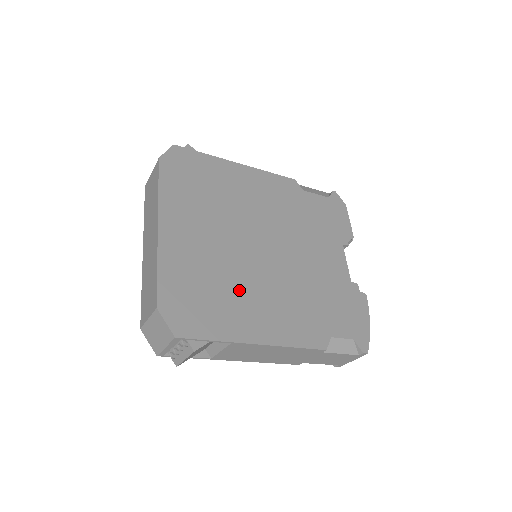
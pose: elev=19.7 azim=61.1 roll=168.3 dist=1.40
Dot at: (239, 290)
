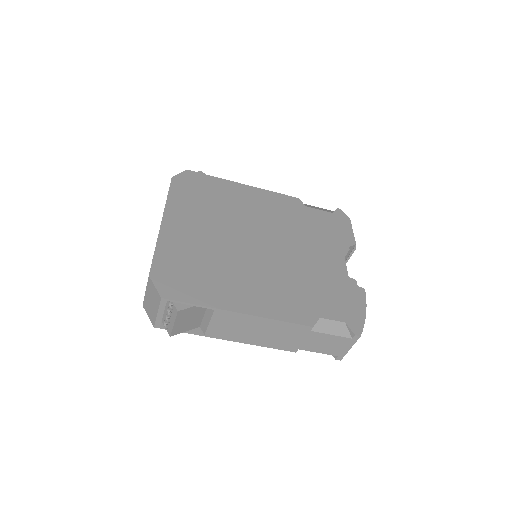
Dot at: (229, 271)
